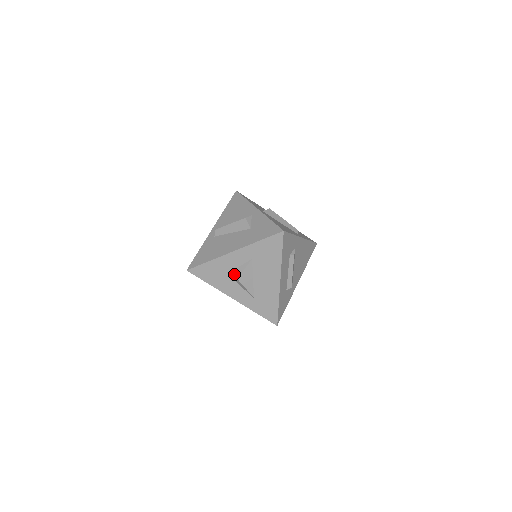
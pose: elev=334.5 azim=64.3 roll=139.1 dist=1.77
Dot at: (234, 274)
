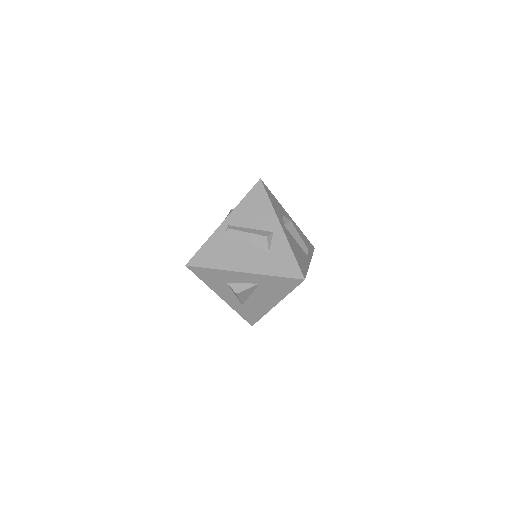
Dot at: (235, 288)
